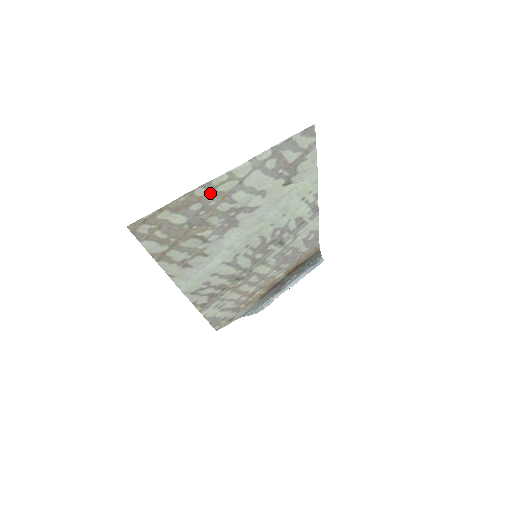
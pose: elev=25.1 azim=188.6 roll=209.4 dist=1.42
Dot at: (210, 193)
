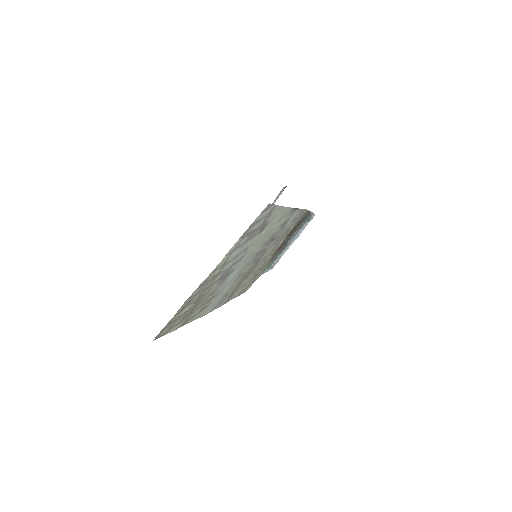
Dot at: (203, 285)
